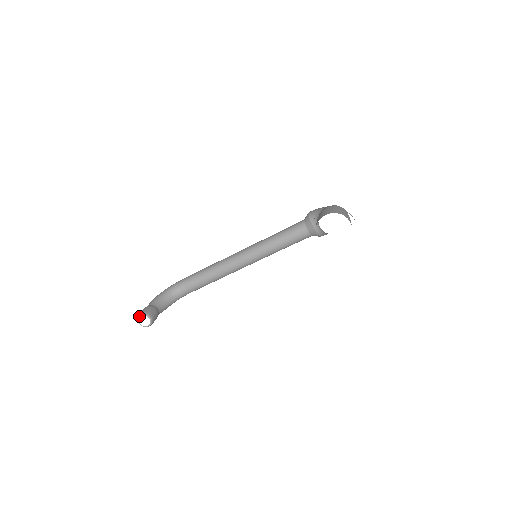
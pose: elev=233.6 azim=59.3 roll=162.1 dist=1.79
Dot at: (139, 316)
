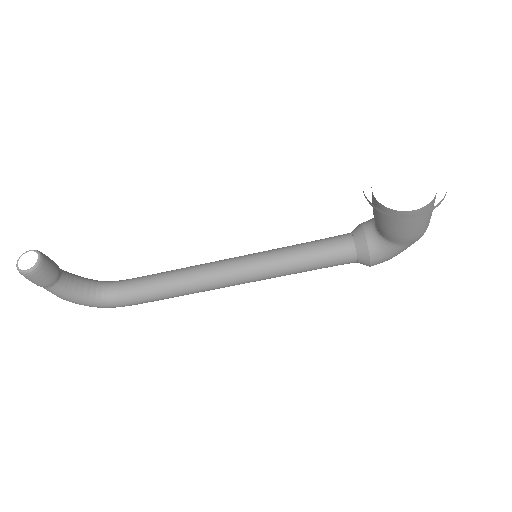
Dot at: (27, 251)
